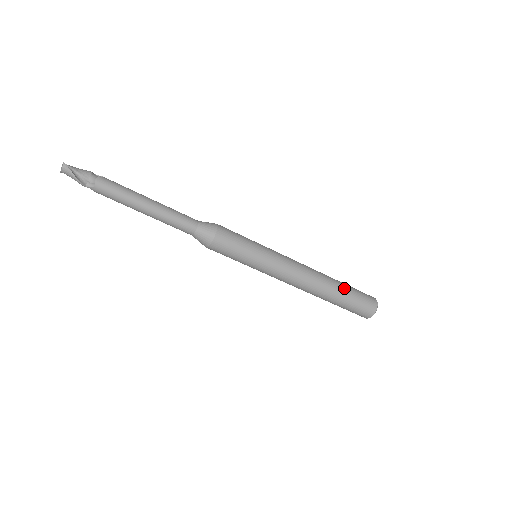
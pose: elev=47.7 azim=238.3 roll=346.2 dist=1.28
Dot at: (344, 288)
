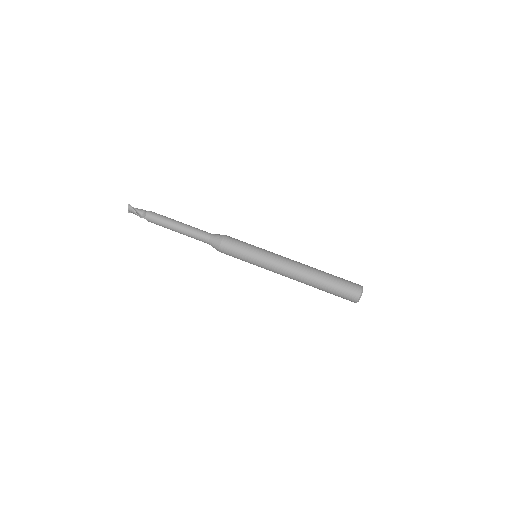
Dot at: (329, 275)
